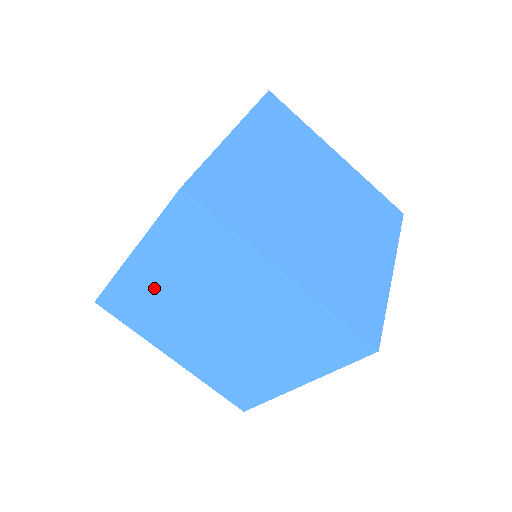
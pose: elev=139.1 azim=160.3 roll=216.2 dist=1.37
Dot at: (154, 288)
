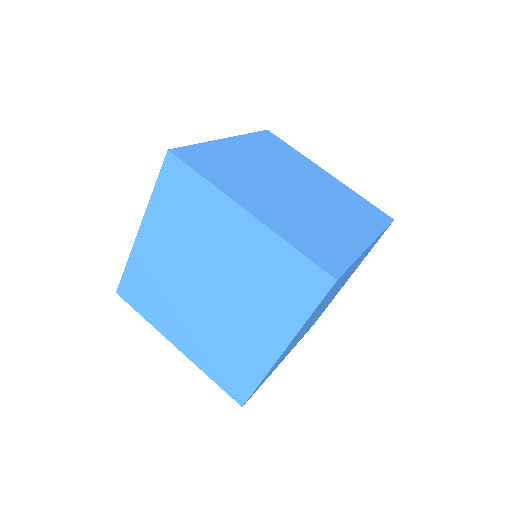
Dot at: (157, 261)
